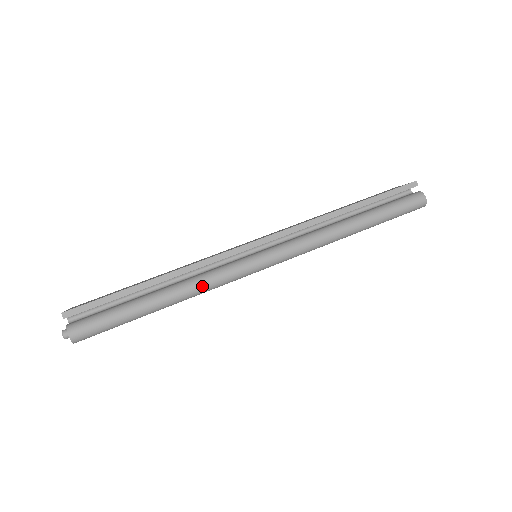
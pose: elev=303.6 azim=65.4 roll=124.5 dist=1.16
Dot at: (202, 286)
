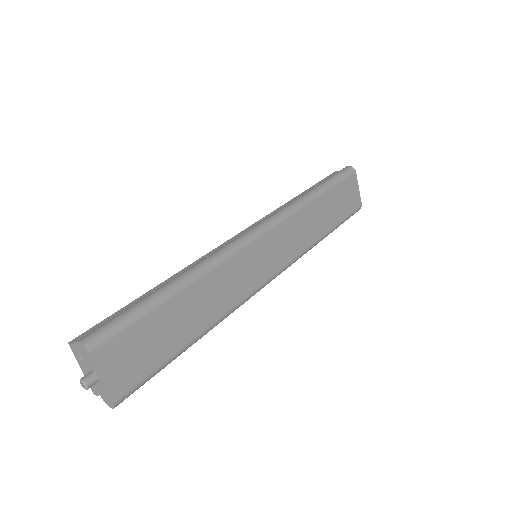
Dot at: (206, 260)
